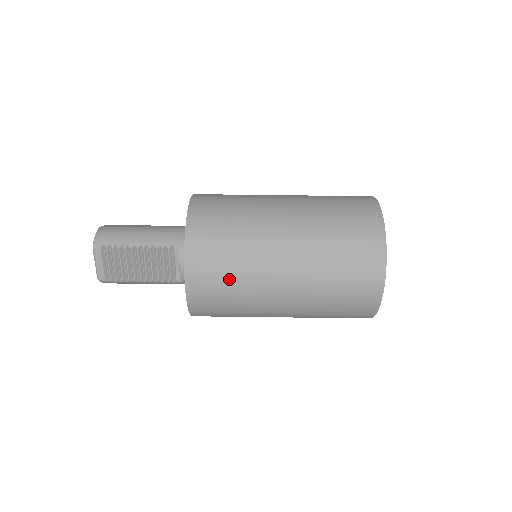
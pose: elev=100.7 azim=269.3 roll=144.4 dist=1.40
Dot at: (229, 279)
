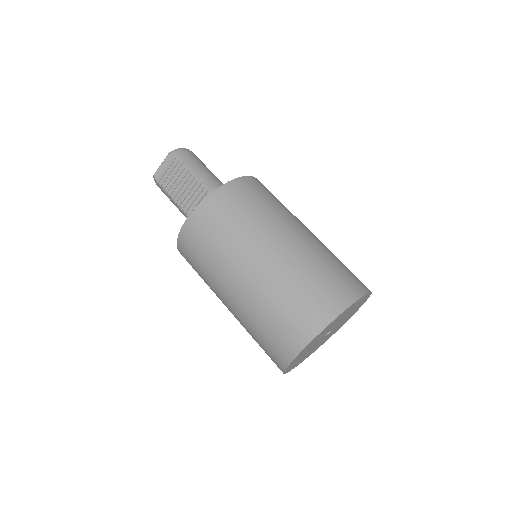
Dot at: (217, 237)
